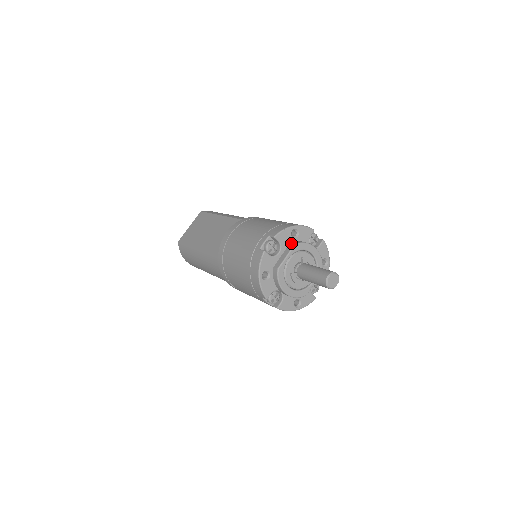
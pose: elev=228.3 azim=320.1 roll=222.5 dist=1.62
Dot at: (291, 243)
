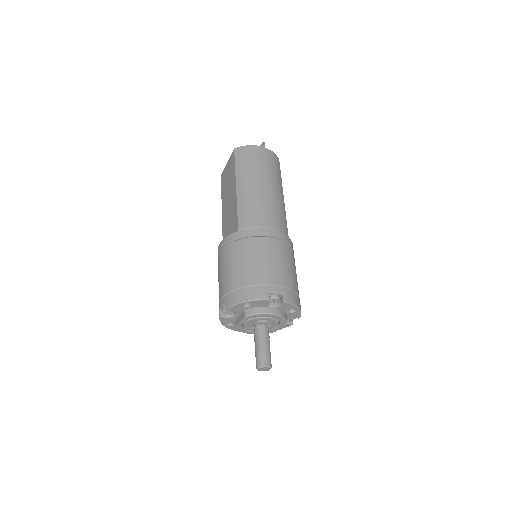
Dot at: (244, 311)
